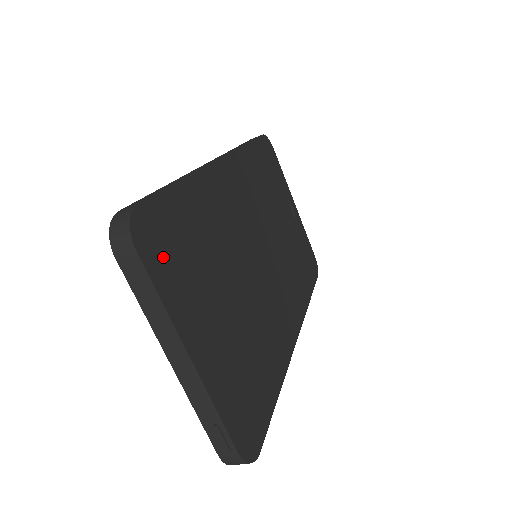
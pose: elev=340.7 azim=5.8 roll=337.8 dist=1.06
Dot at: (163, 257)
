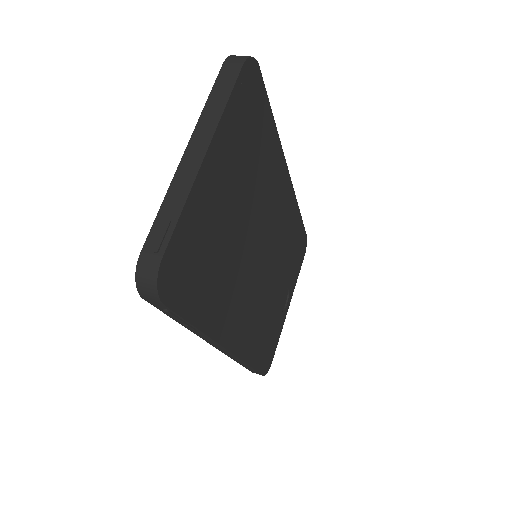
Dot at: (244, 102)
